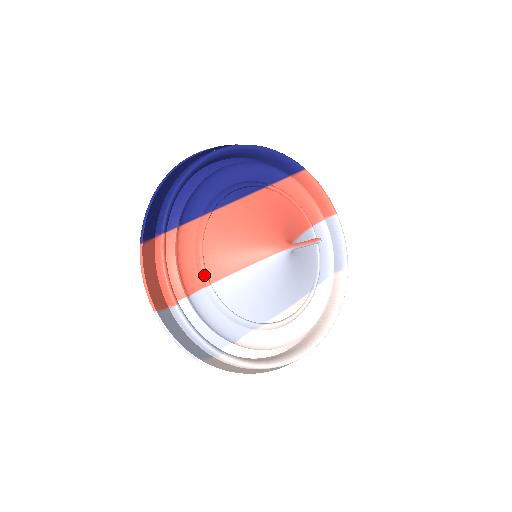
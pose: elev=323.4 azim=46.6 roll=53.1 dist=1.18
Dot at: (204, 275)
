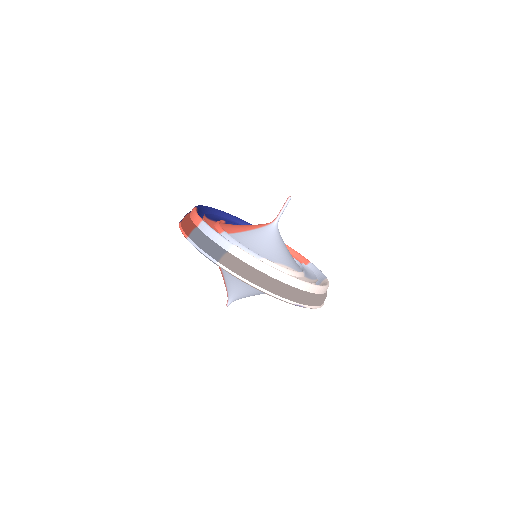
Dot at: (221, 228)
